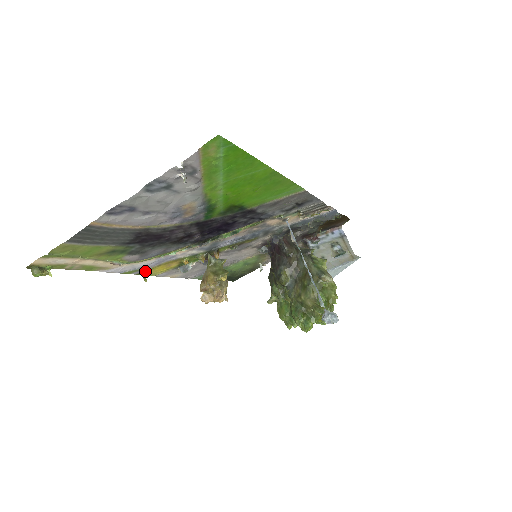
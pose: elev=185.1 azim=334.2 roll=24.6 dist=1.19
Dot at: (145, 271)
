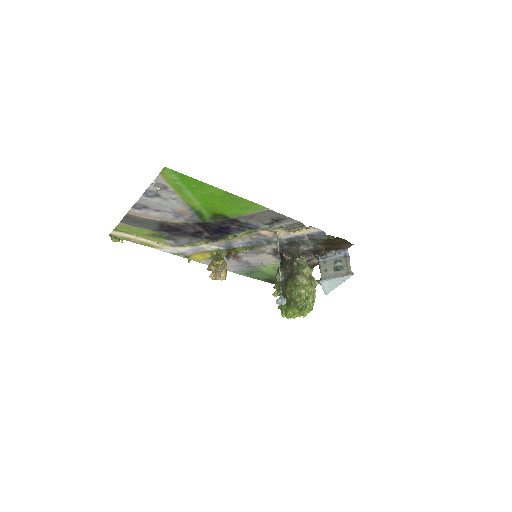
Dot at: (189, 256)
